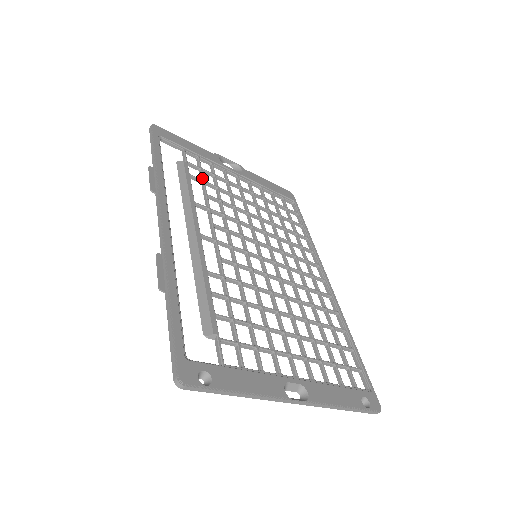
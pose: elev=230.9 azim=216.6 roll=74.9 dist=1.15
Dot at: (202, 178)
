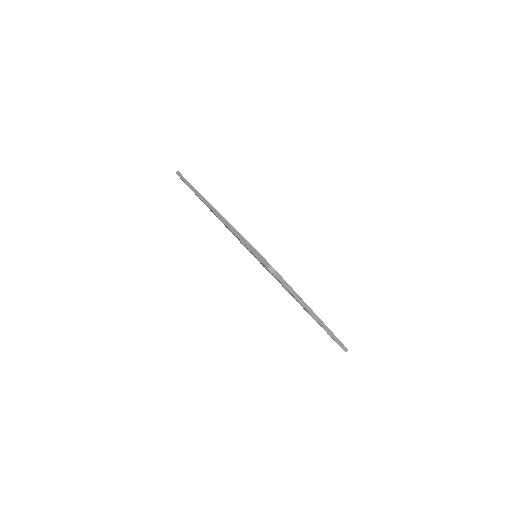
Dot at: occluded
